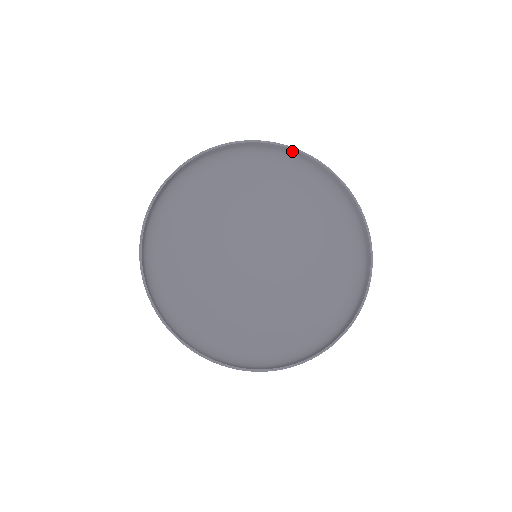
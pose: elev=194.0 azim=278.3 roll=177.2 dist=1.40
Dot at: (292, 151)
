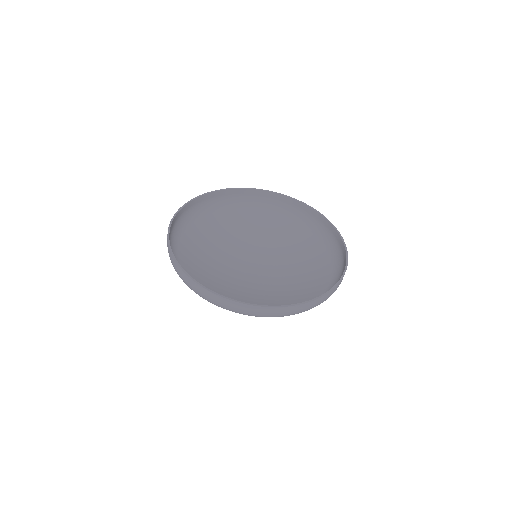
Dot at: (286, 199)
